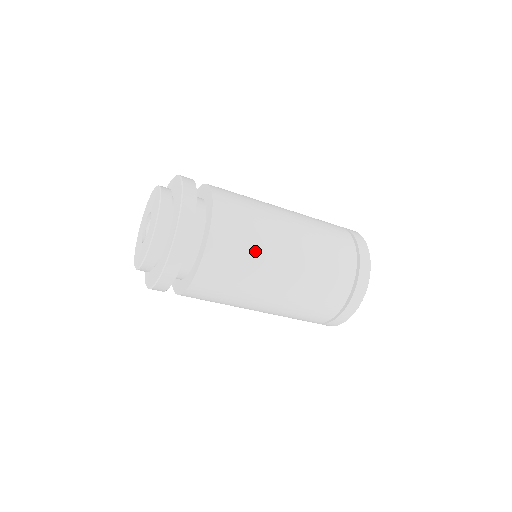
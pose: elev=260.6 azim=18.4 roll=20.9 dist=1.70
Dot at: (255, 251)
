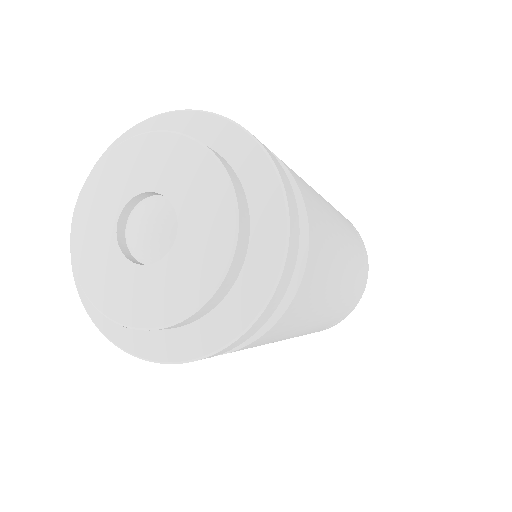
Dot at: (329, 226)
